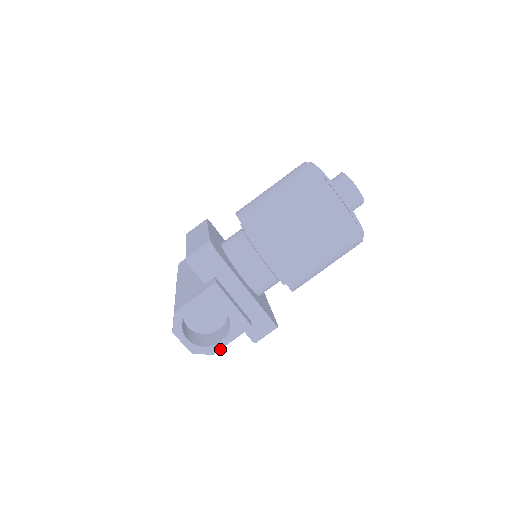
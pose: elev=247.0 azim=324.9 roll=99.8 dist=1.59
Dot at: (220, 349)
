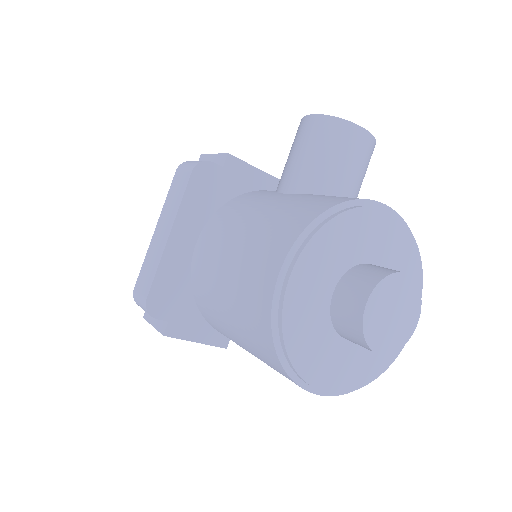
Dot at: occluded
